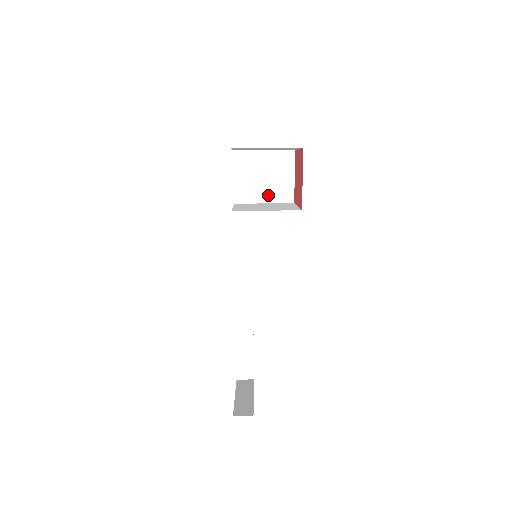
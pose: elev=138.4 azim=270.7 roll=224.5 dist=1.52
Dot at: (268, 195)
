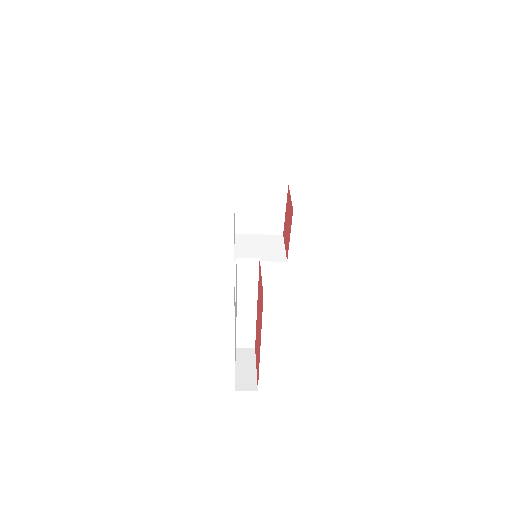
Dot at: (264, 257)
